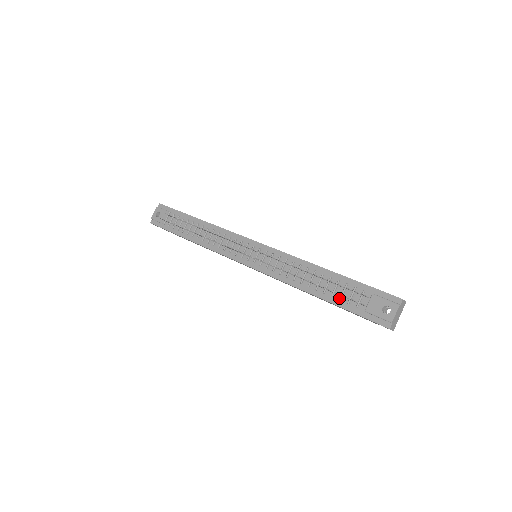
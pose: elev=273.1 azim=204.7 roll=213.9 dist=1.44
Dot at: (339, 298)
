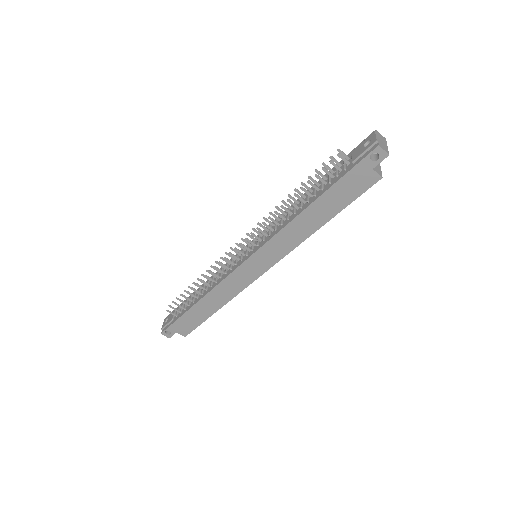
Dot at: (328, 182)
